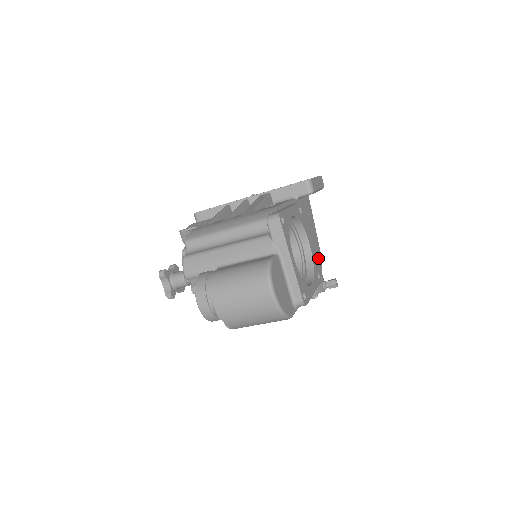
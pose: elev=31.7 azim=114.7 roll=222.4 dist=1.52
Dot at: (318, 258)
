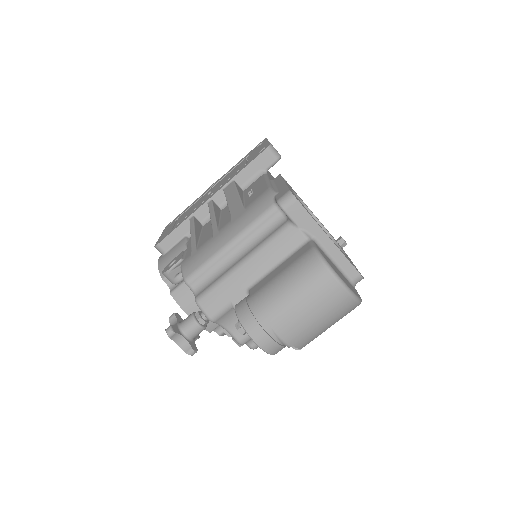
Dot at: occluded
